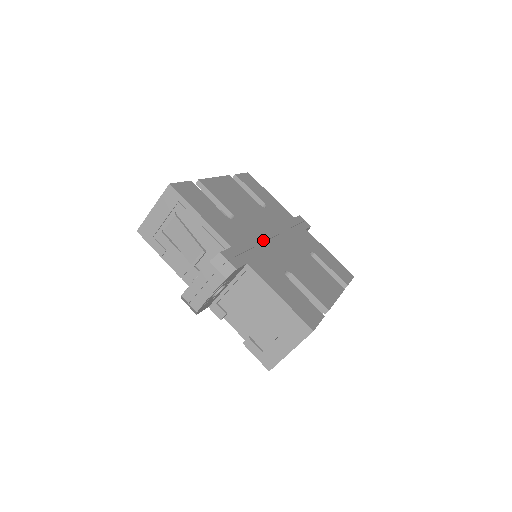
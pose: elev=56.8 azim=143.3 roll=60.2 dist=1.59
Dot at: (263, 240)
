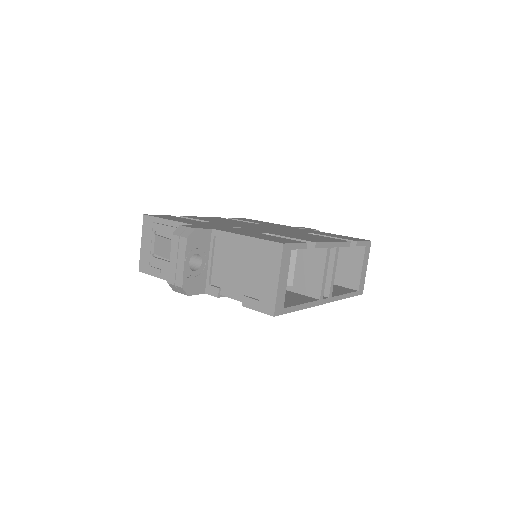
Dot at: (242, 227)
